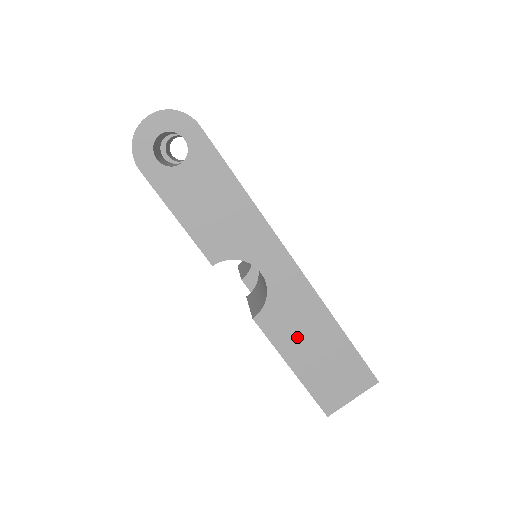
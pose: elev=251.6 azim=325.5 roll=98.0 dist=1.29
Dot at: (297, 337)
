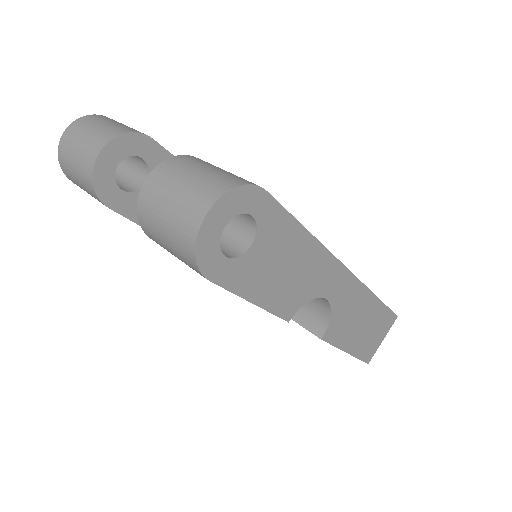
Dot at: (351, 328)
